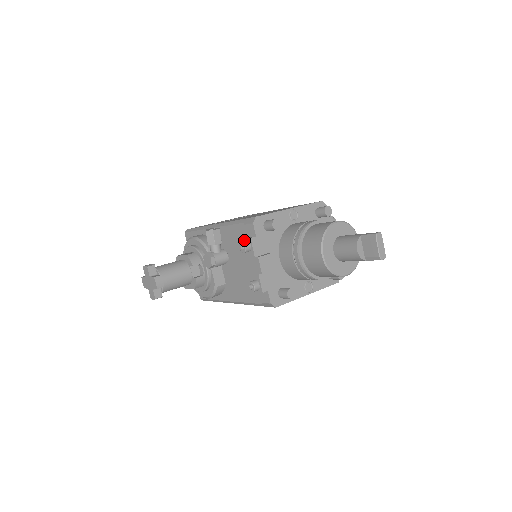
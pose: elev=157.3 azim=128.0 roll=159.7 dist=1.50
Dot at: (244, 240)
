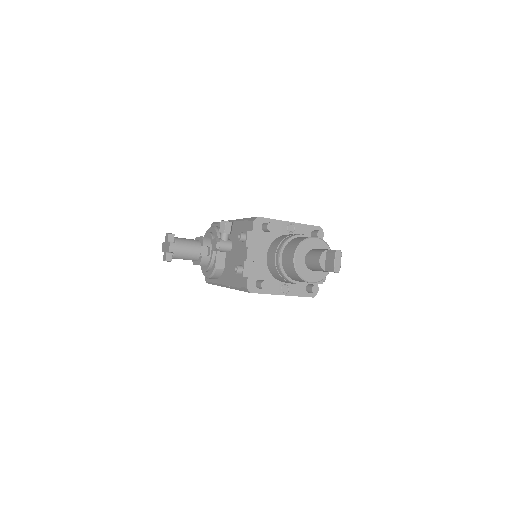
Dot at: (243, 232)
